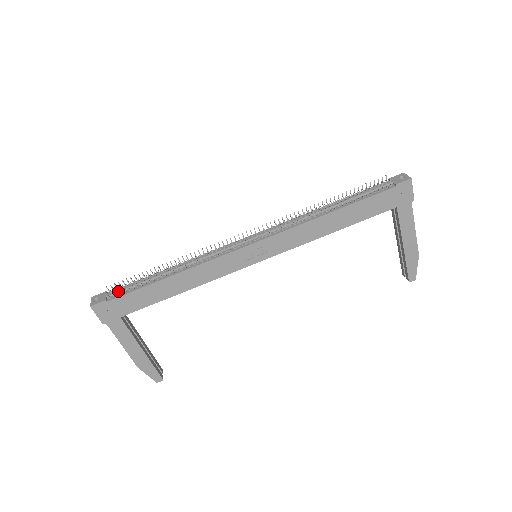
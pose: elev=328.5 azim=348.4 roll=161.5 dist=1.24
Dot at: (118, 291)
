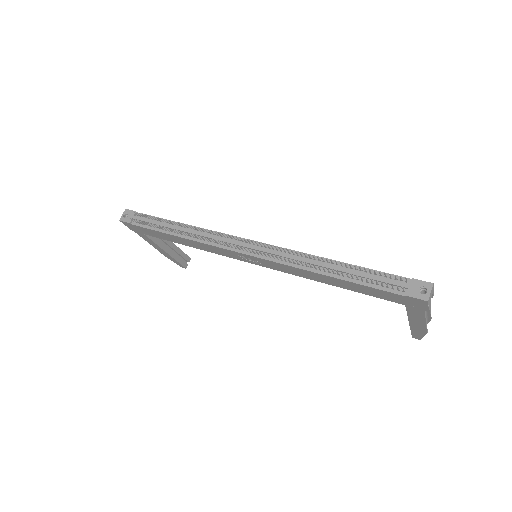
Dot at: (141, 220)
